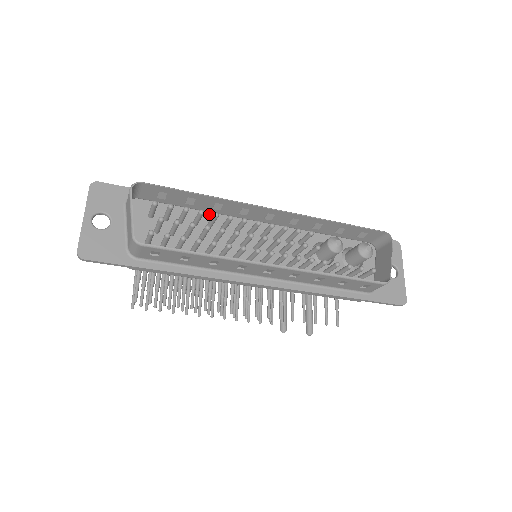
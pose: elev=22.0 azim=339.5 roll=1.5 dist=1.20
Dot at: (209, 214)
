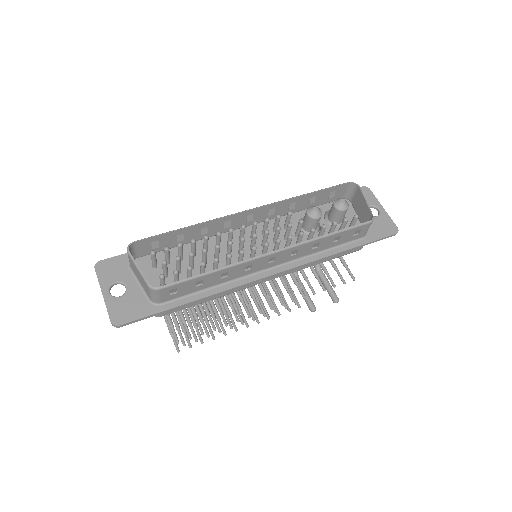
Dot at: (200, 242)
